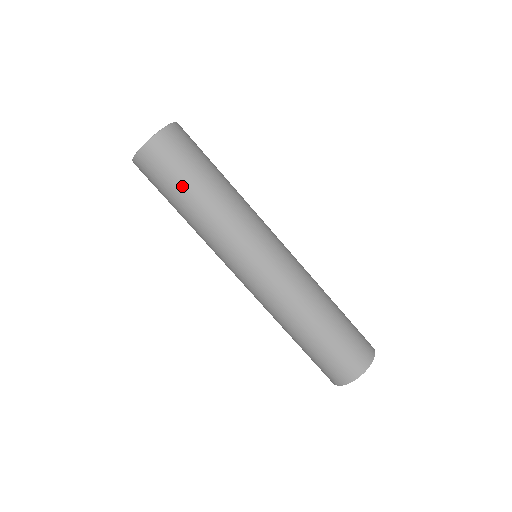
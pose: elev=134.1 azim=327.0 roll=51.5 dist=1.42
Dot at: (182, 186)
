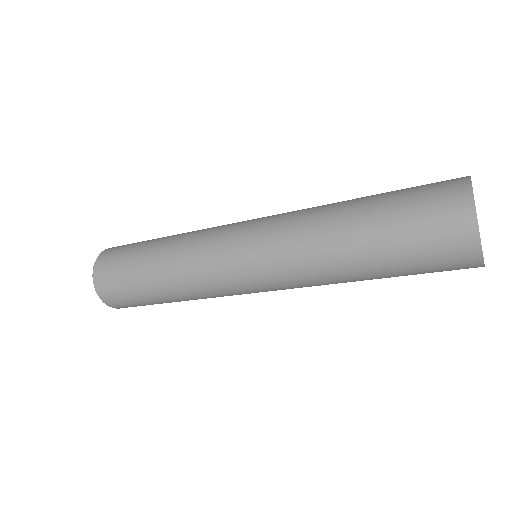
Dot at: (135, 267)
